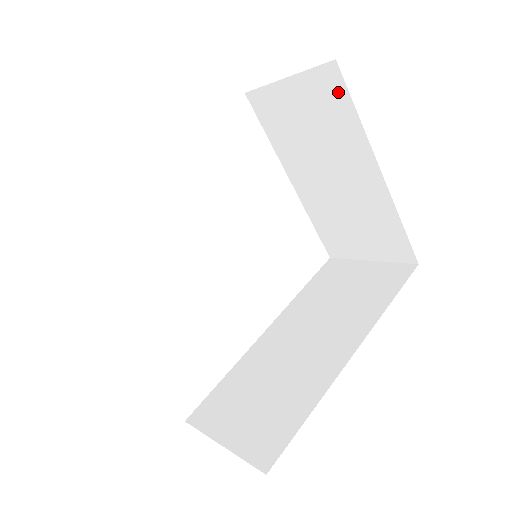
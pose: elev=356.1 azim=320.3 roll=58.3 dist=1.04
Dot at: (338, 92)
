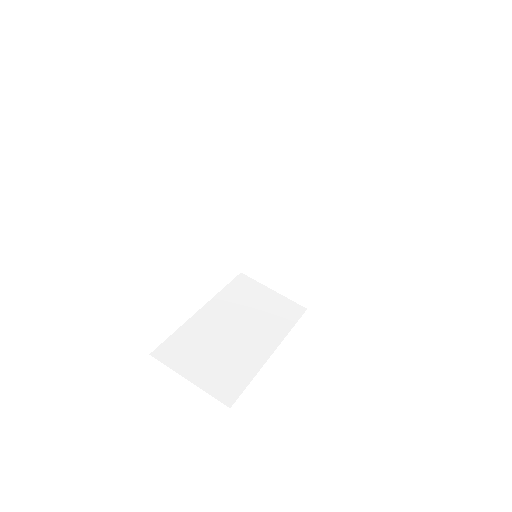
Dot at: occluded
